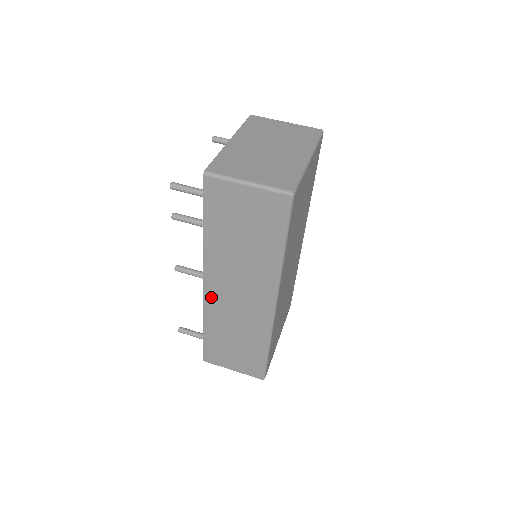
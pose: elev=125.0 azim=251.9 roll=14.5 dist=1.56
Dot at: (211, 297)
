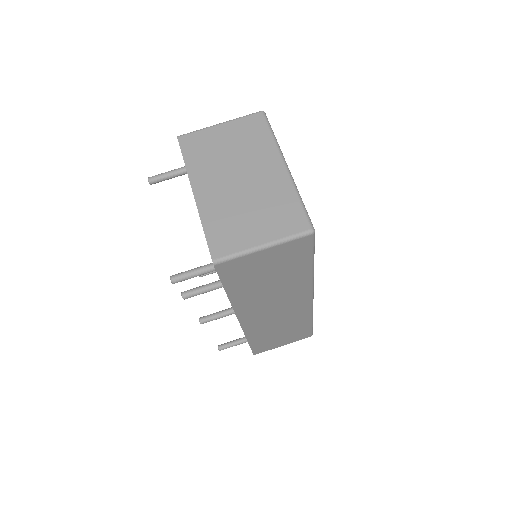
Dot at: (249, 324)
